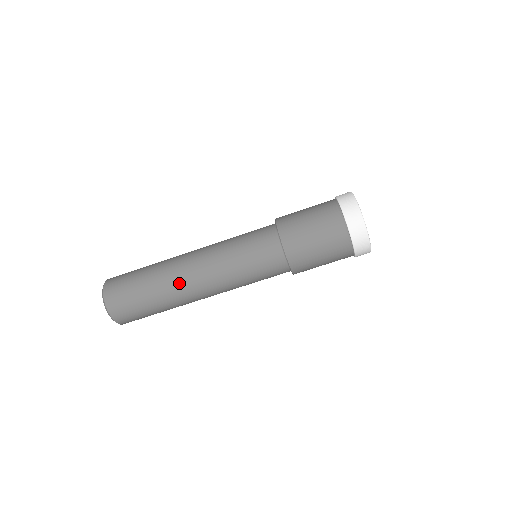
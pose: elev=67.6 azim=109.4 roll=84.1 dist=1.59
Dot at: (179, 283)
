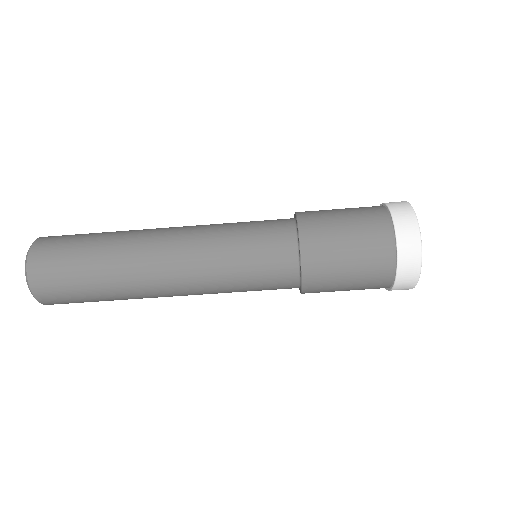
Dot at: (141, 265)
